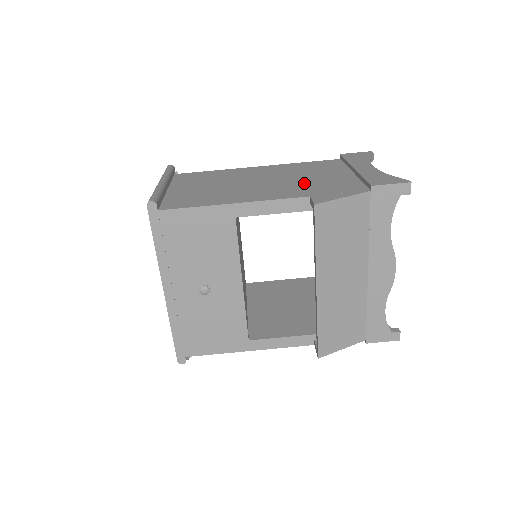
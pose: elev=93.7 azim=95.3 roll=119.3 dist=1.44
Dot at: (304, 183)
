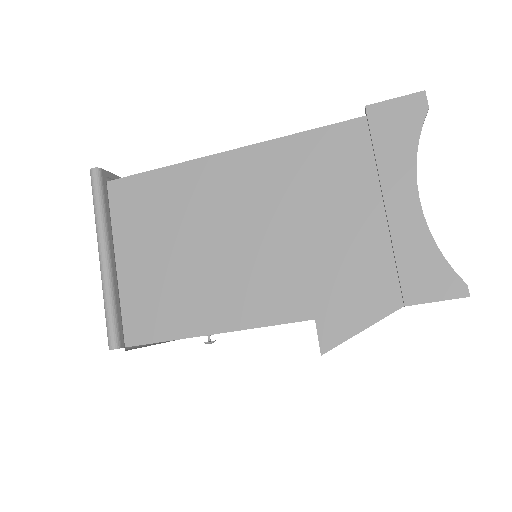
Dot at: (305, 256)
